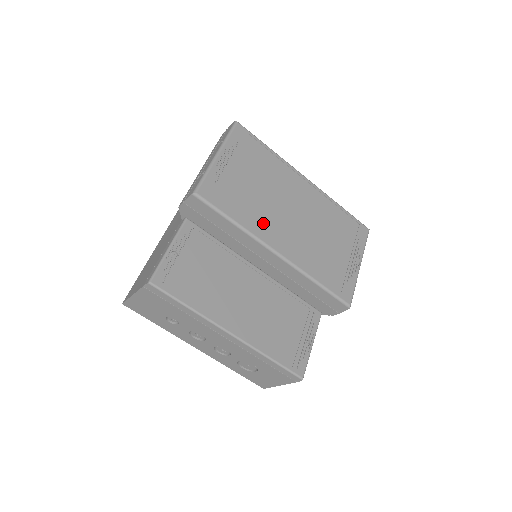
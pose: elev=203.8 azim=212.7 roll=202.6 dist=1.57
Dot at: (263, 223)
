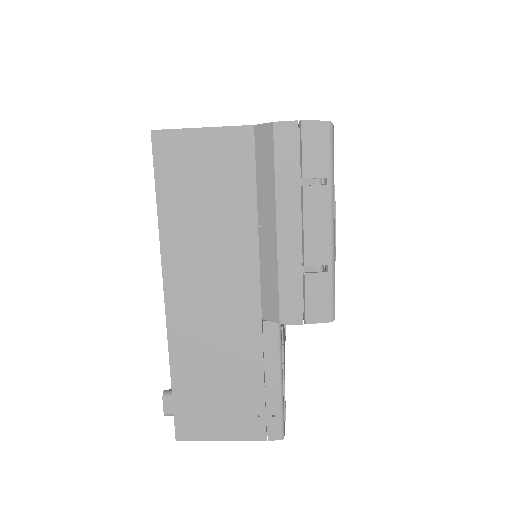
Dot at: occluded
